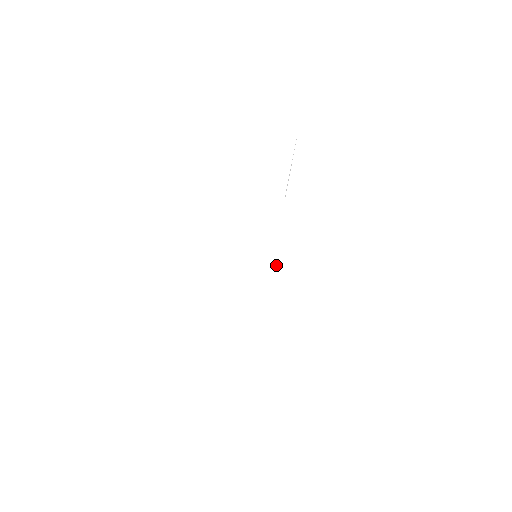
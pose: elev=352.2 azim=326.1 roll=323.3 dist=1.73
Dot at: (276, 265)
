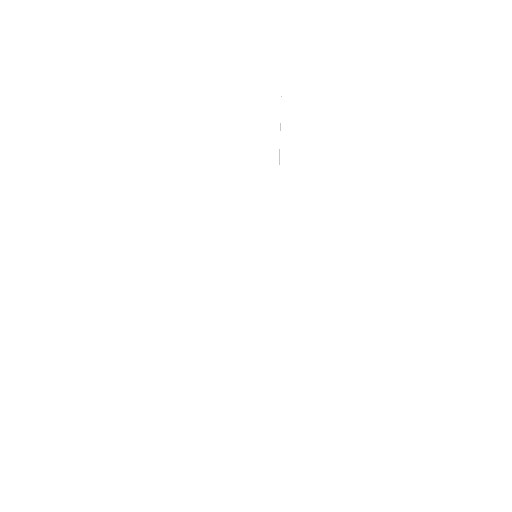
Dot at: occluded
